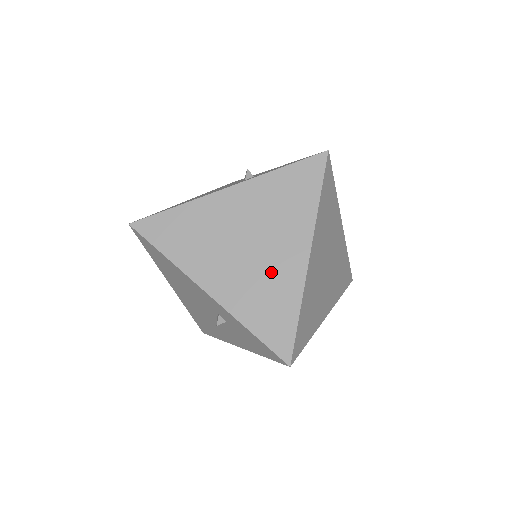
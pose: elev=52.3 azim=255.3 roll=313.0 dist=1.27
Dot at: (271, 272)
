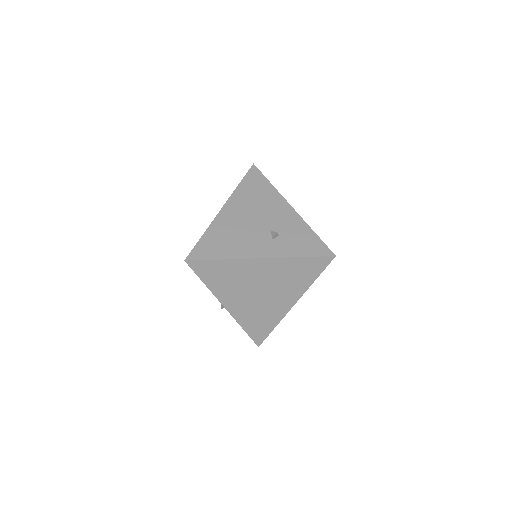
Dot at: (268, 307)
